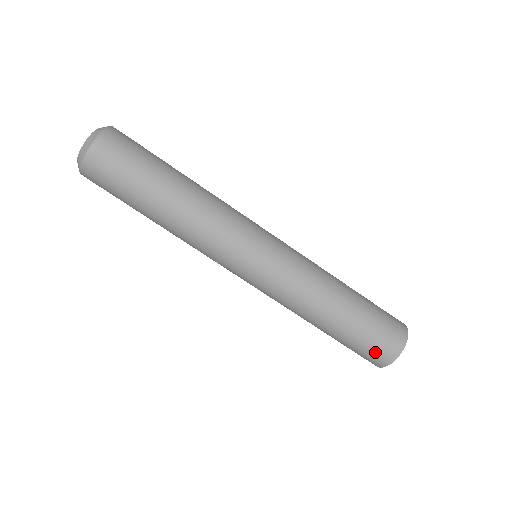
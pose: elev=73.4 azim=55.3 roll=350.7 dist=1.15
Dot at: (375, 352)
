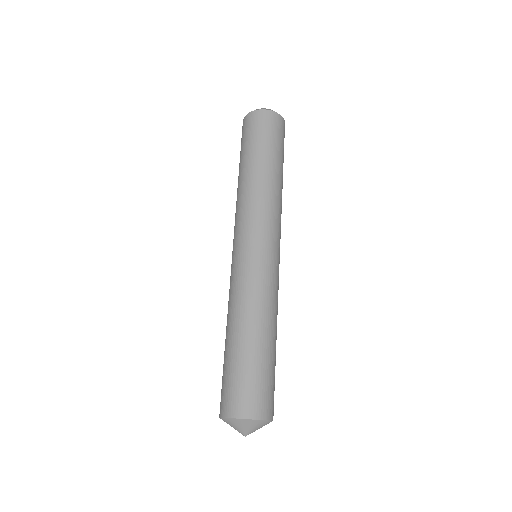
Dot at: (246, 394)
